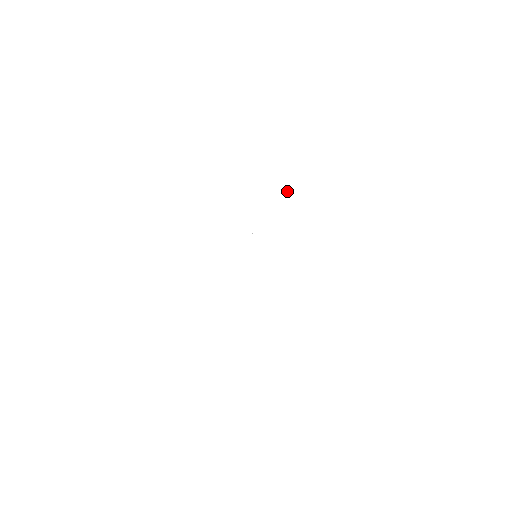
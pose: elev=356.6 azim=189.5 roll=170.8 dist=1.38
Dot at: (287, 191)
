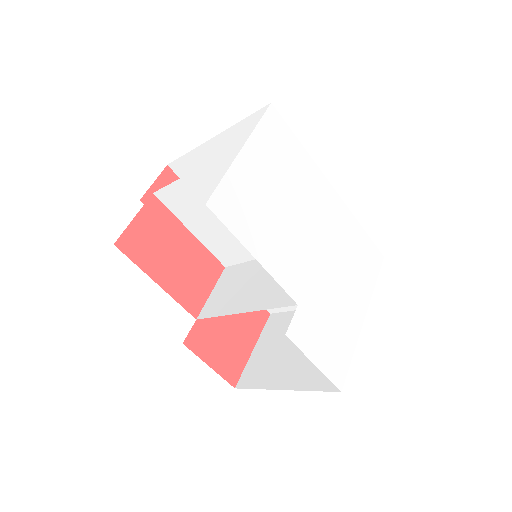
Dot at: (354, 225)
